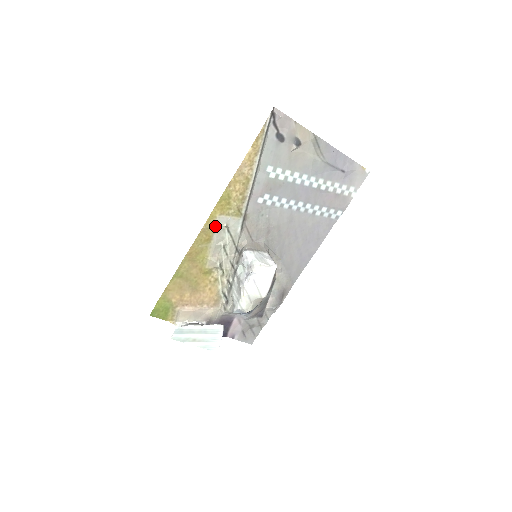
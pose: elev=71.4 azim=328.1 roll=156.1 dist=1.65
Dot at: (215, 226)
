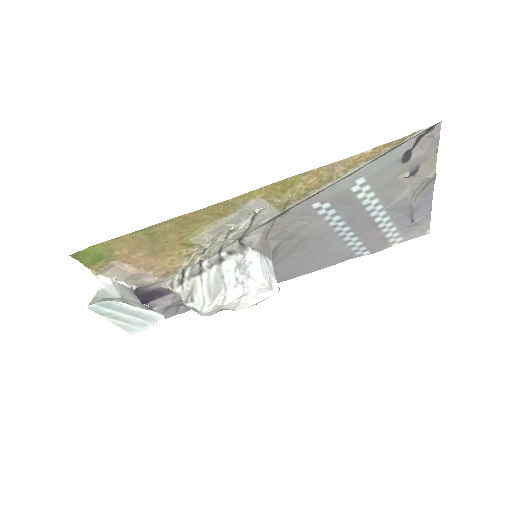
Dot at: (244, 205)
